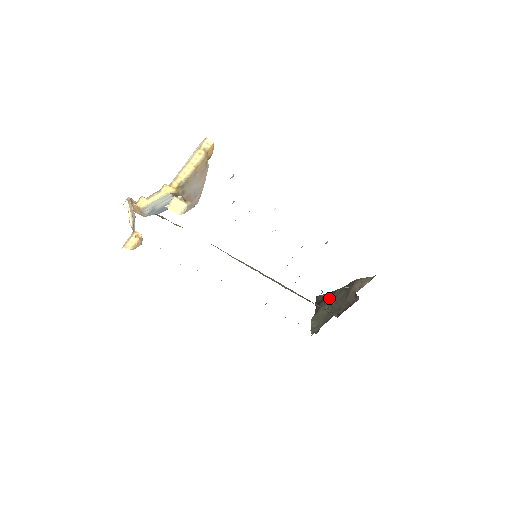
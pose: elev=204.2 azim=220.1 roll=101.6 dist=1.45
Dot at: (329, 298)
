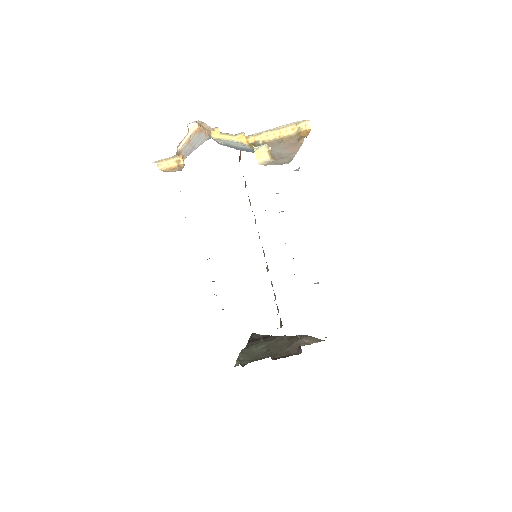
Dot at: (267, 340)
